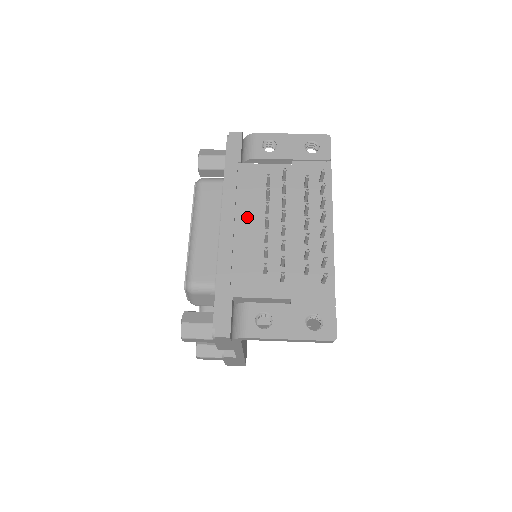
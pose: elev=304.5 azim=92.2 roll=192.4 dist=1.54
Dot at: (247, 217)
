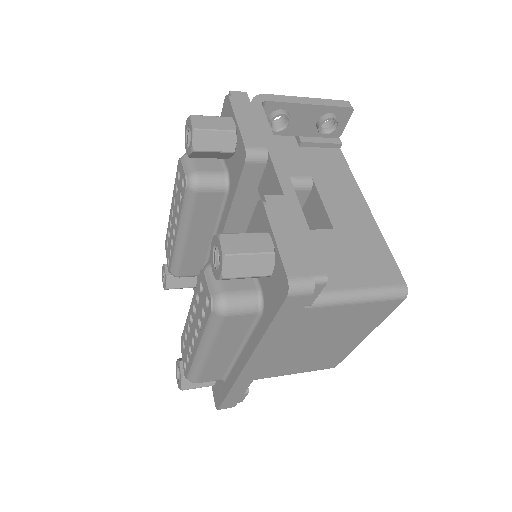
Dot at: occluded
